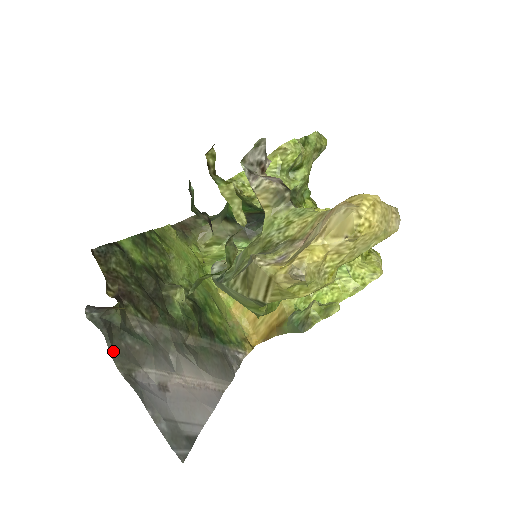
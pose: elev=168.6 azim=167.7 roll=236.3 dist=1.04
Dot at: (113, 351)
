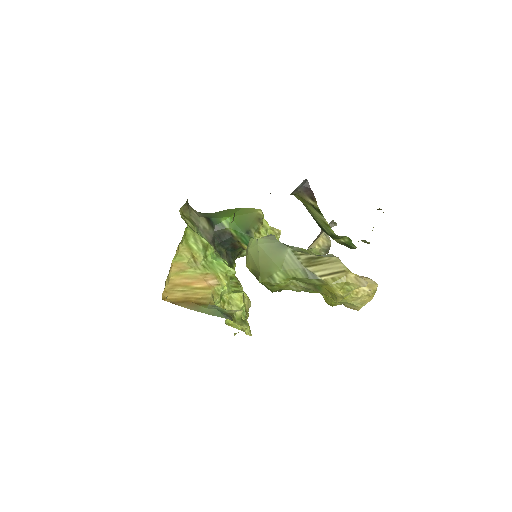
Dot at: occluded
